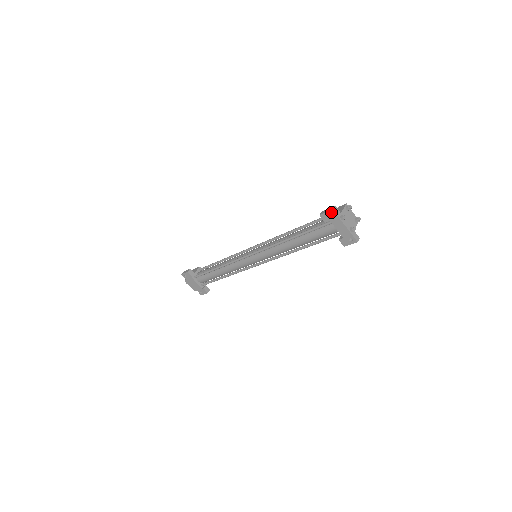
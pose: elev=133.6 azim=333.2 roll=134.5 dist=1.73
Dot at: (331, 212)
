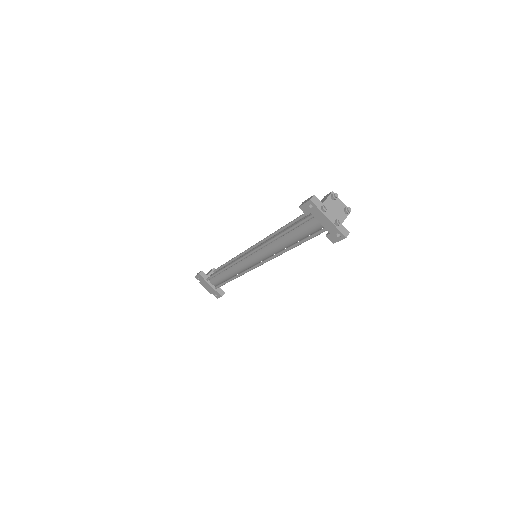
Dot at: (309, 203)
